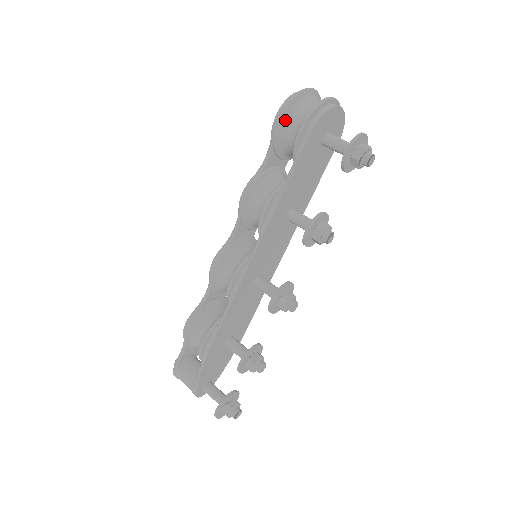
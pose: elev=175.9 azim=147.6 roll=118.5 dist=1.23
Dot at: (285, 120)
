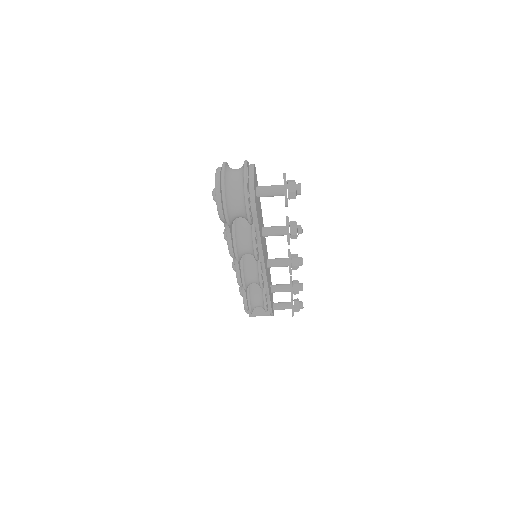
Dot at: (230, 216)
